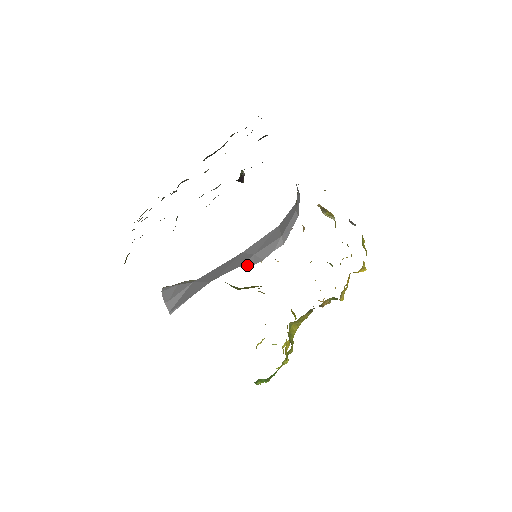
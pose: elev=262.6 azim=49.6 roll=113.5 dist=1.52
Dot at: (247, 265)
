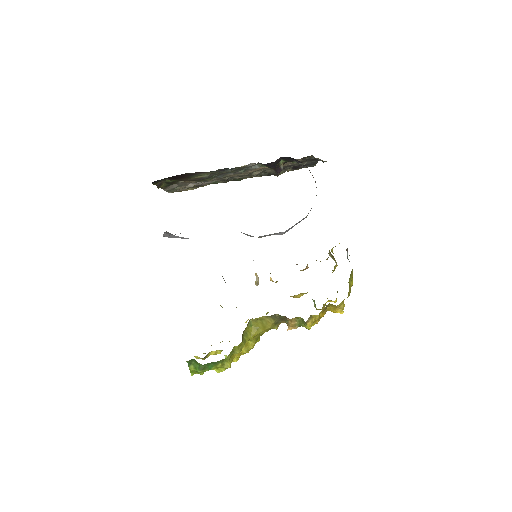
Dot at: (245, 234)
